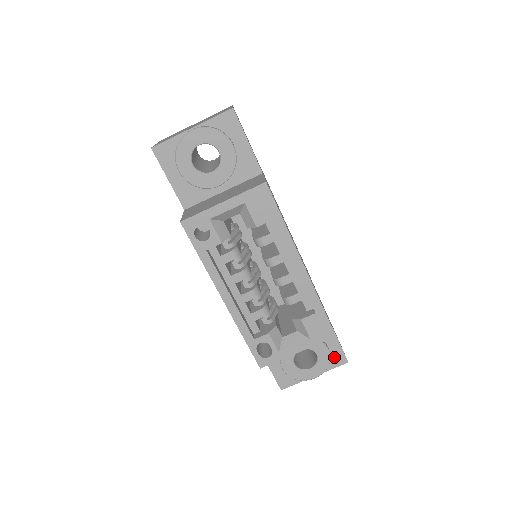
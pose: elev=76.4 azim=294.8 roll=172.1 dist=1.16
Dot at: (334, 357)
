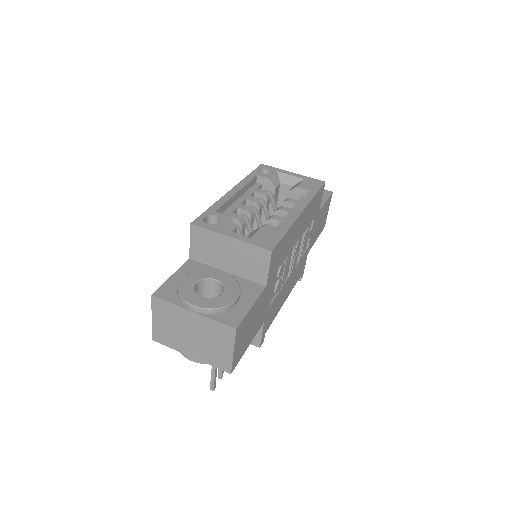
Dot at: (231, 314)
